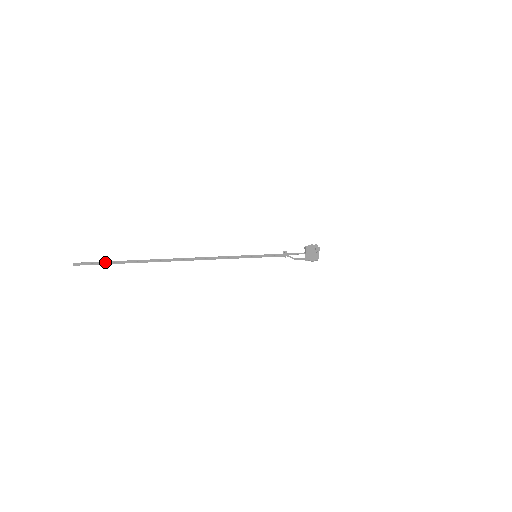
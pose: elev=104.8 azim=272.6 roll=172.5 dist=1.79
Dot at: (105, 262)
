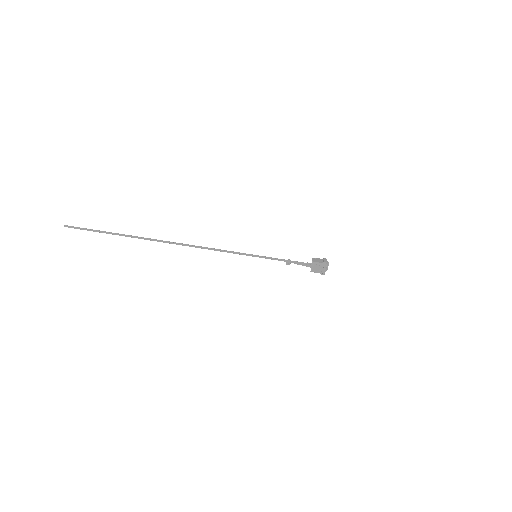
Dot at: (97, 230)
